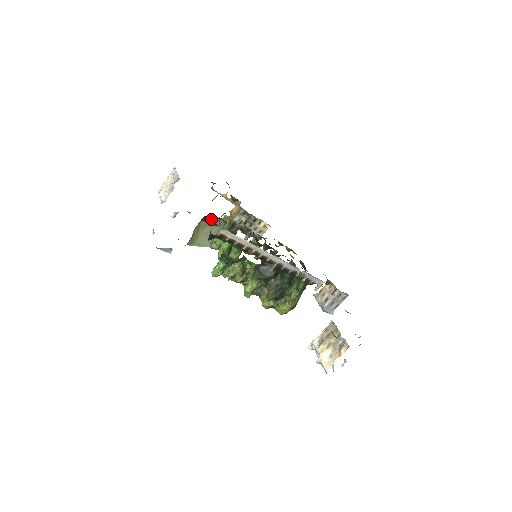
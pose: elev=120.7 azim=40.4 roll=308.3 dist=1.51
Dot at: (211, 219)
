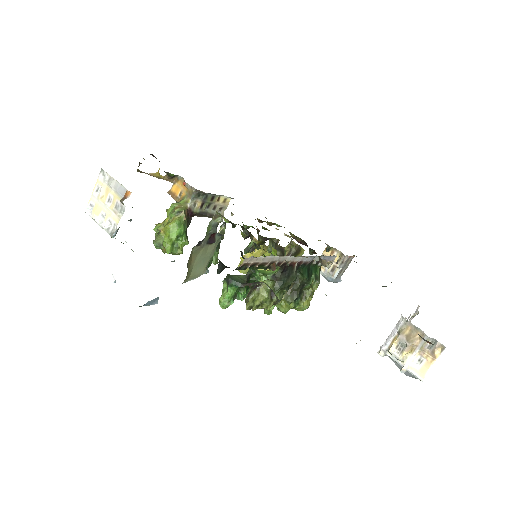
Dot at: (204, 239)
